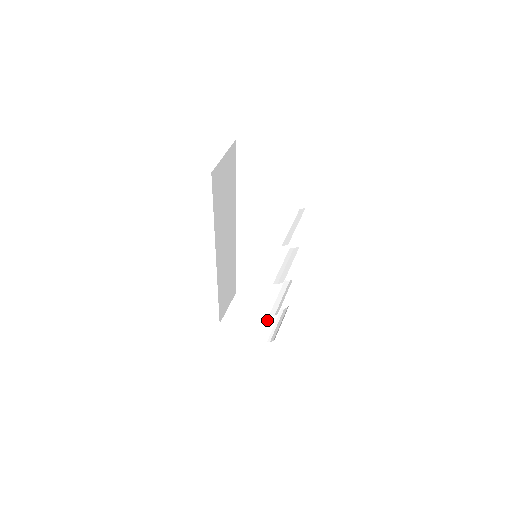
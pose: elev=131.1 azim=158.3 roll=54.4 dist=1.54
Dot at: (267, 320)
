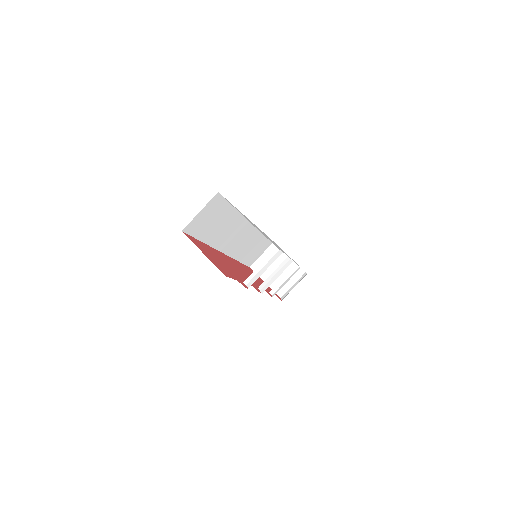
Dot at: occluded
